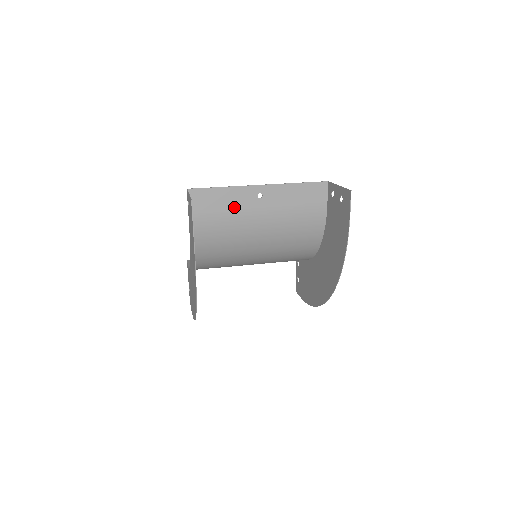
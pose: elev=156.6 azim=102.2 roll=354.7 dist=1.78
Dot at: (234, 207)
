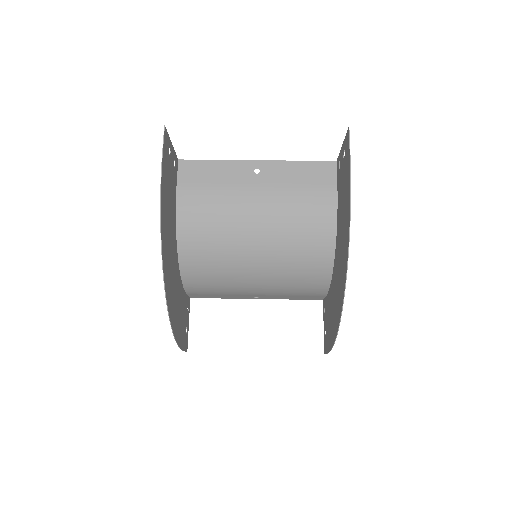
Dot at: (227, 181)
